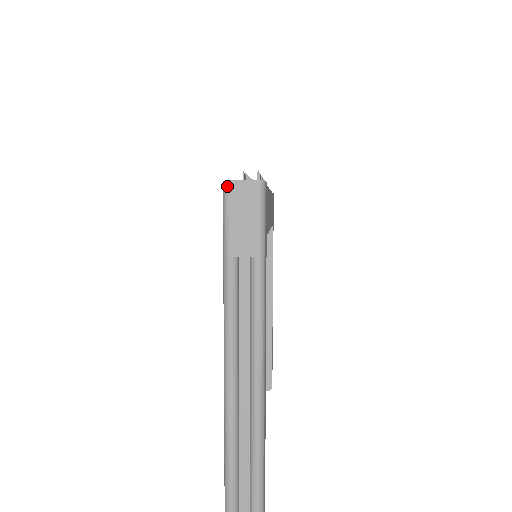
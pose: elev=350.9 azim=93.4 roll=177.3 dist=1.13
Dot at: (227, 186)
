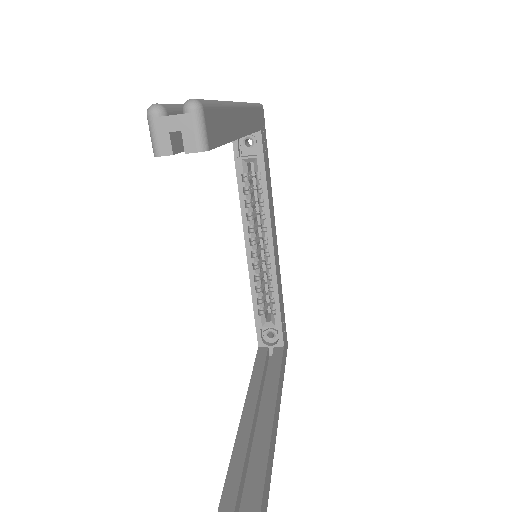
Dot at: occluded
